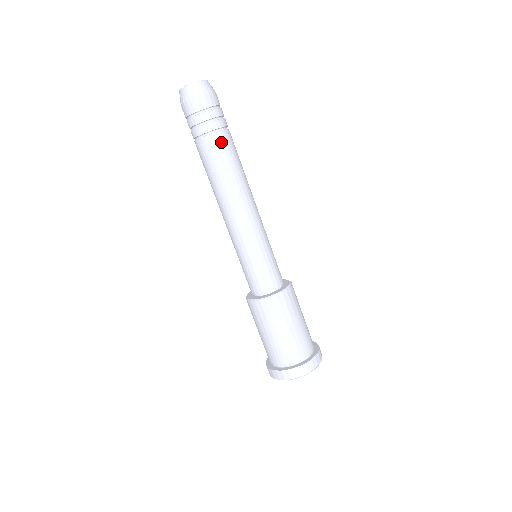
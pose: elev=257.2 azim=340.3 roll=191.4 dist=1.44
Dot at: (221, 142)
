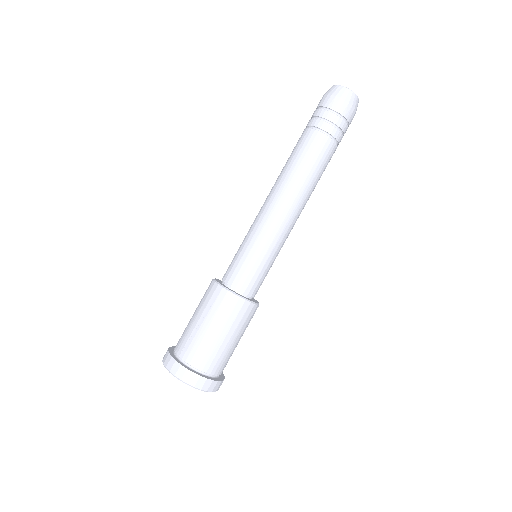
Dot at: (316, 141)
